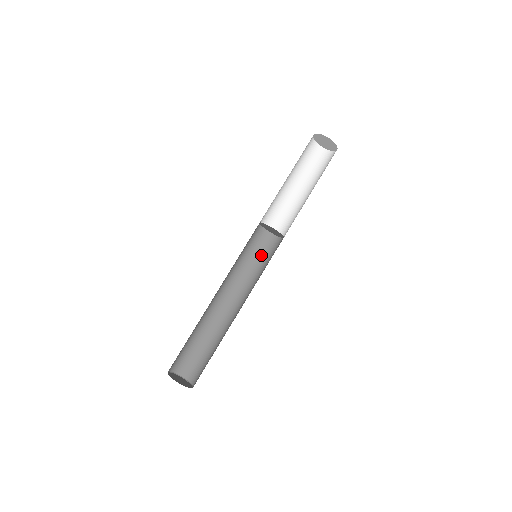
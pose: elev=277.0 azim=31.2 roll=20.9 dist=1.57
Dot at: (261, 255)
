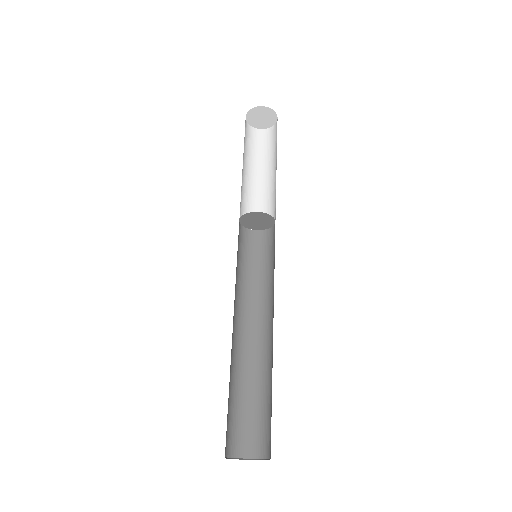
Dot at: (264, 258)
